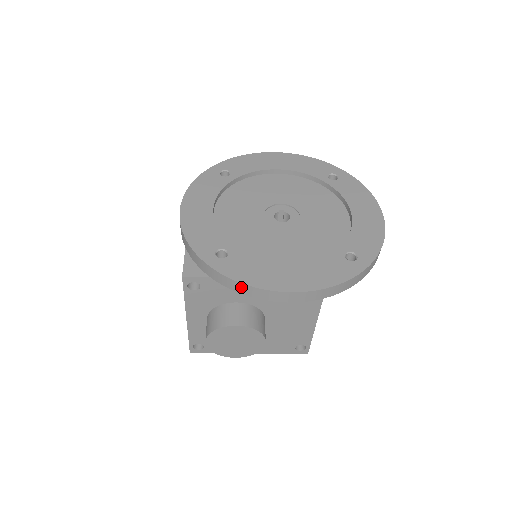
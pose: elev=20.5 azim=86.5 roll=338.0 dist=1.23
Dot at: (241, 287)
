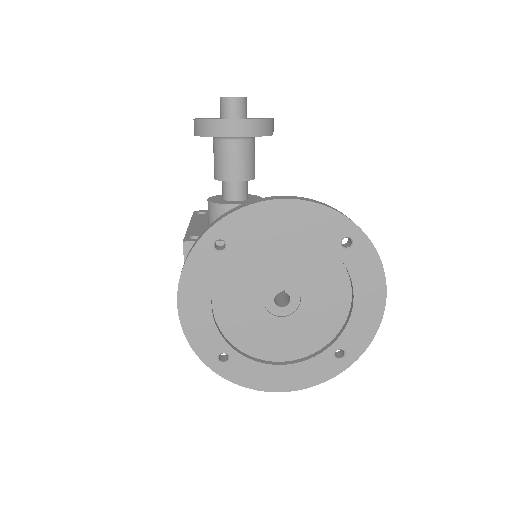
Dot at: (241, 383)
